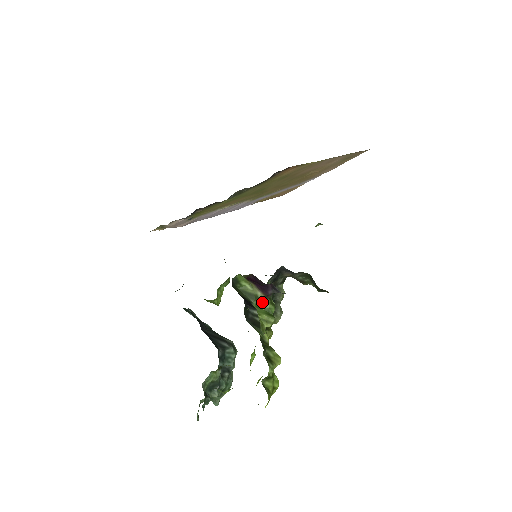
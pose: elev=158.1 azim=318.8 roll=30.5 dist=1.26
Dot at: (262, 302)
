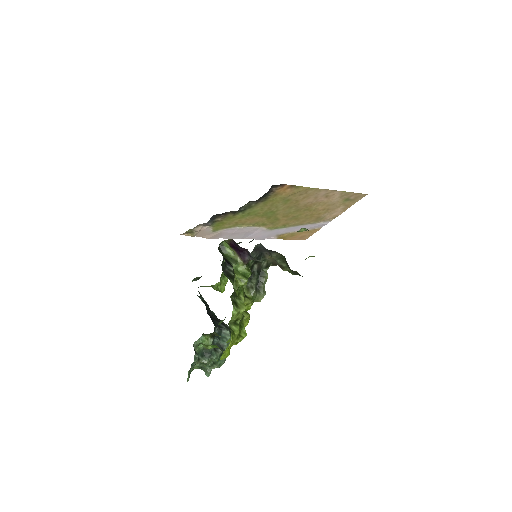
Dot at: (241, 267)
